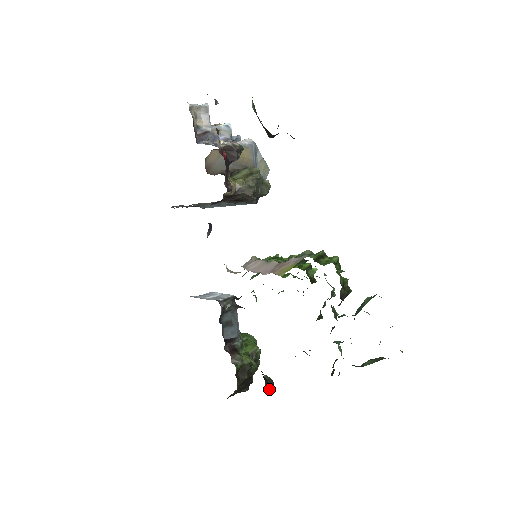
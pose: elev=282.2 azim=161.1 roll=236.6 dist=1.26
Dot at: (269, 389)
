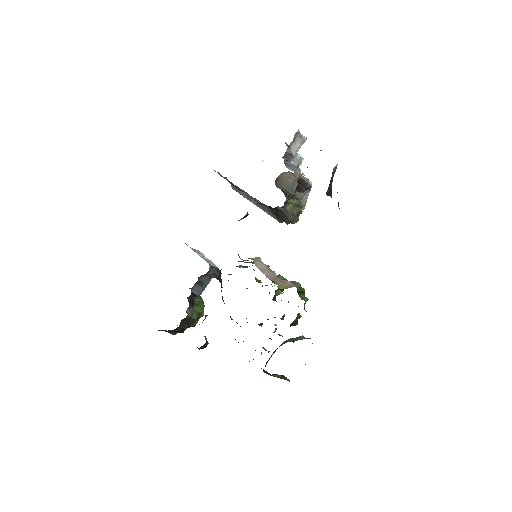
Dot at: (203, 347)
